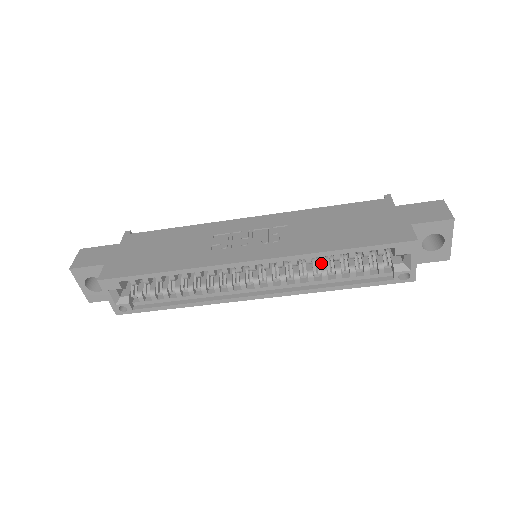
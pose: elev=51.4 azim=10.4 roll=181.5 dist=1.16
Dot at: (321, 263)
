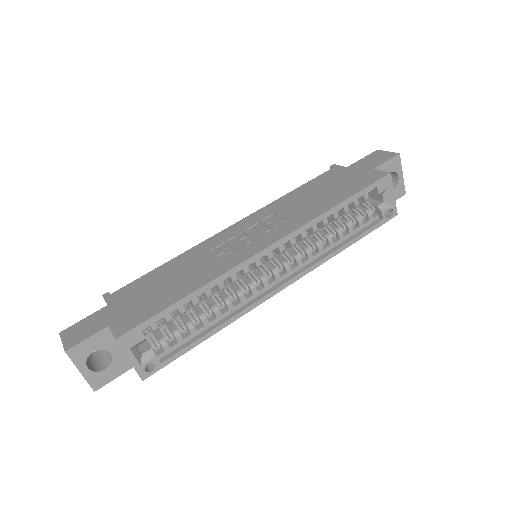
Dot at: (319, 233)
